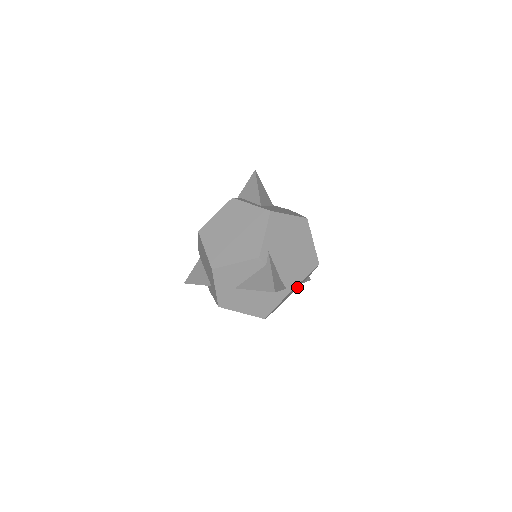
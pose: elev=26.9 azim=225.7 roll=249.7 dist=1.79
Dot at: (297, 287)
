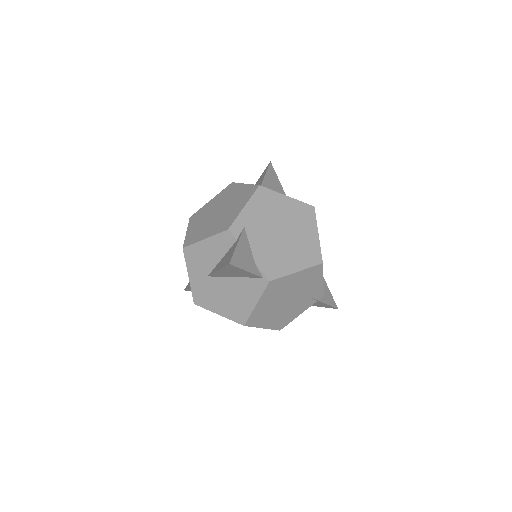
Dot at: (301, 299)
